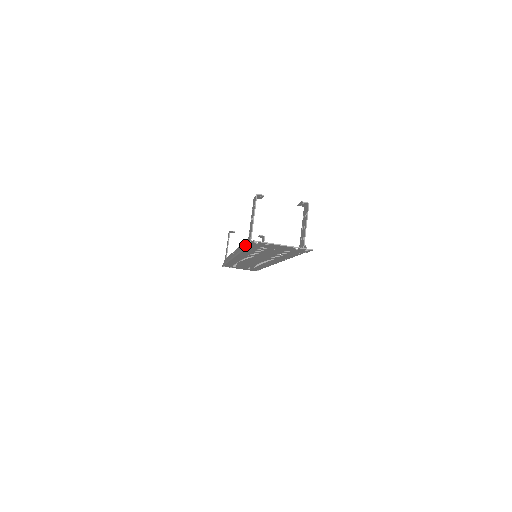
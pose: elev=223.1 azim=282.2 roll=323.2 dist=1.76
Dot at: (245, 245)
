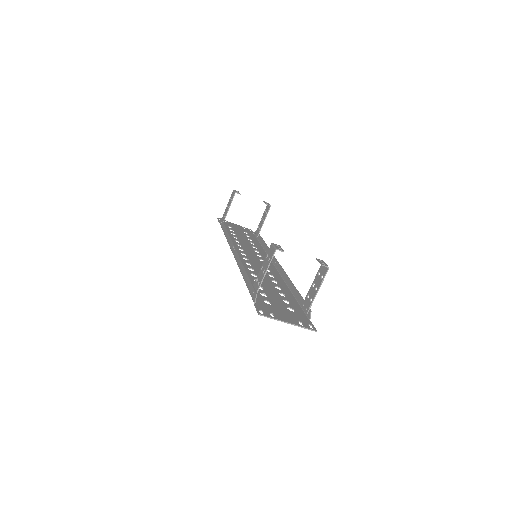
Dot at: (248, 286)
